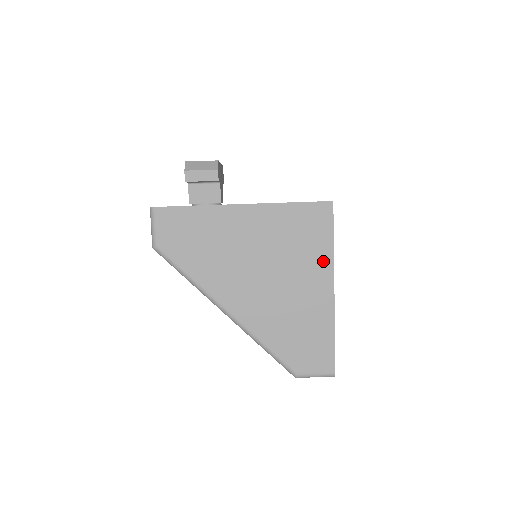
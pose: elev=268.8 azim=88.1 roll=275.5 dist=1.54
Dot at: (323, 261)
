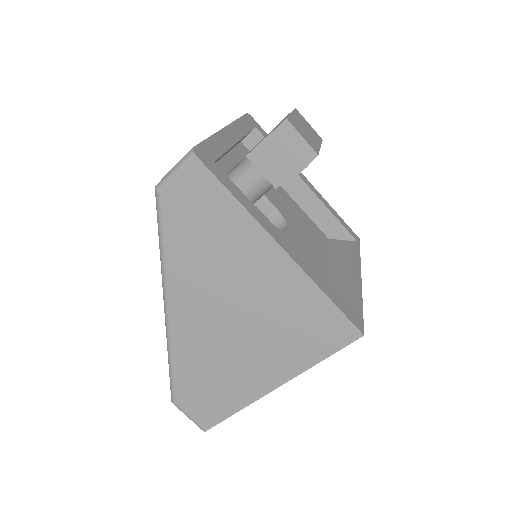
Dot at: (294, 363)
